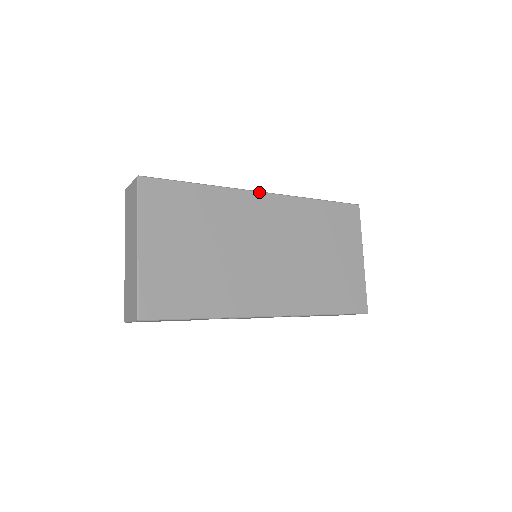
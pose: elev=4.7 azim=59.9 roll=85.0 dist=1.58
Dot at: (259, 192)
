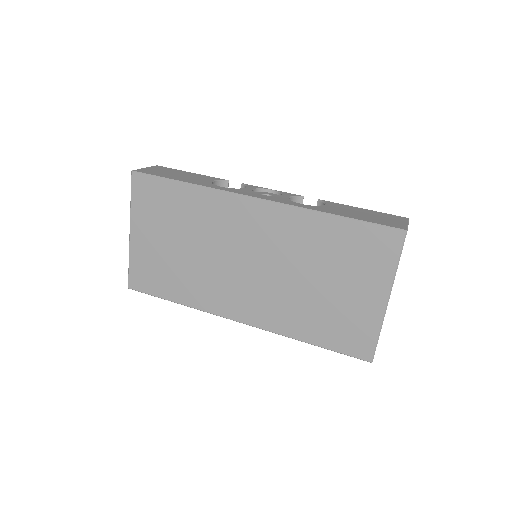
Dot at: (249, 197)
